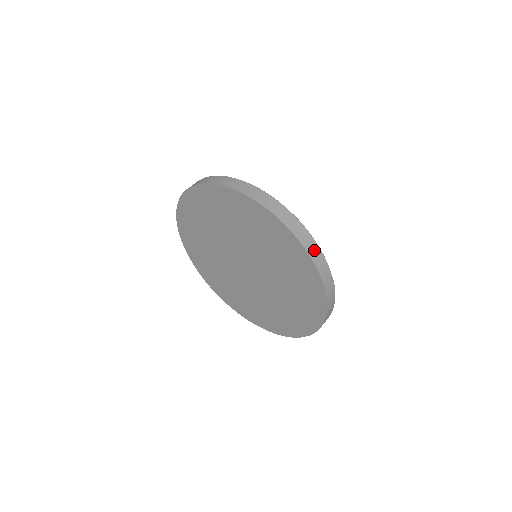
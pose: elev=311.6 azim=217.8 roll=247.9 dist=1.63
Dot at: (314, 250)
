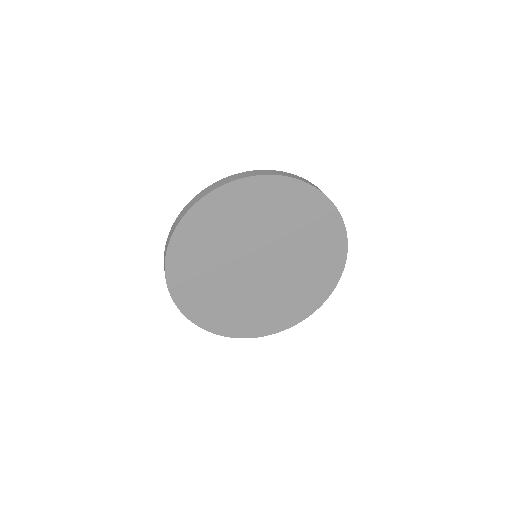
Dot at: occluded
